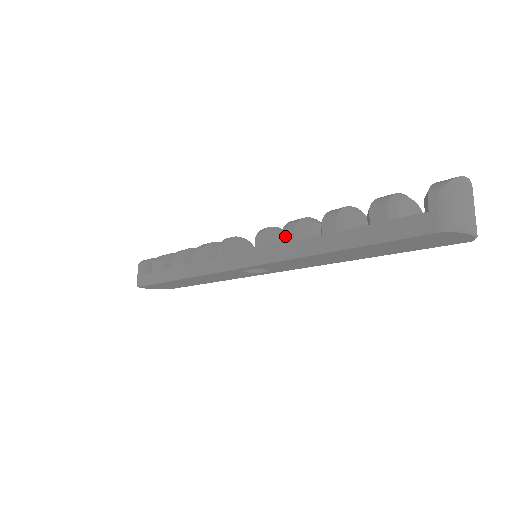
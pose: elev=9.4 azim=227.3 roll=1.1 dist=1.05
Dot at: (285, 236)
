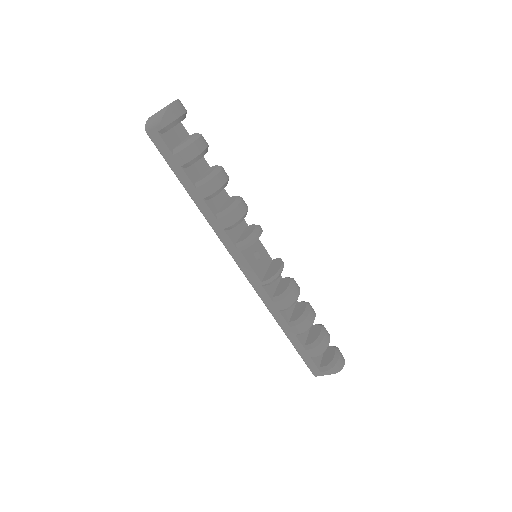
Dot at: (279, 304)
